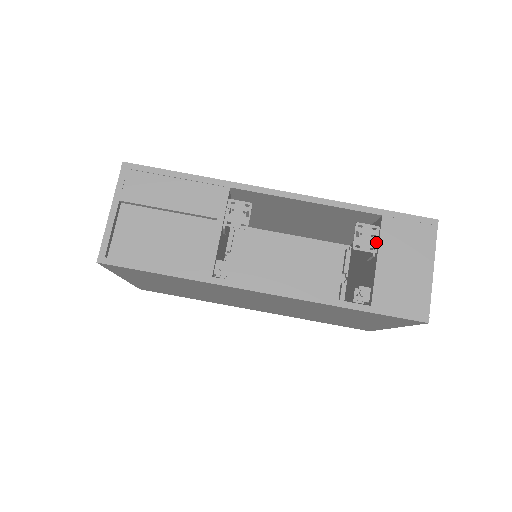
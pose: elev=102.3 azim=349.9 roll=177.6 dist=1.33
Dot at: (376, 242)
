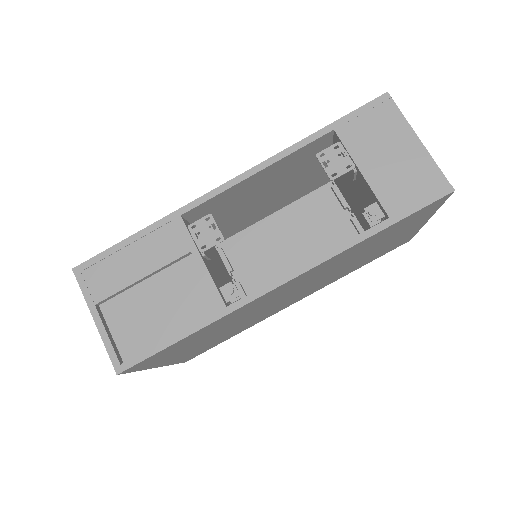
Dot at: (347, 158)
